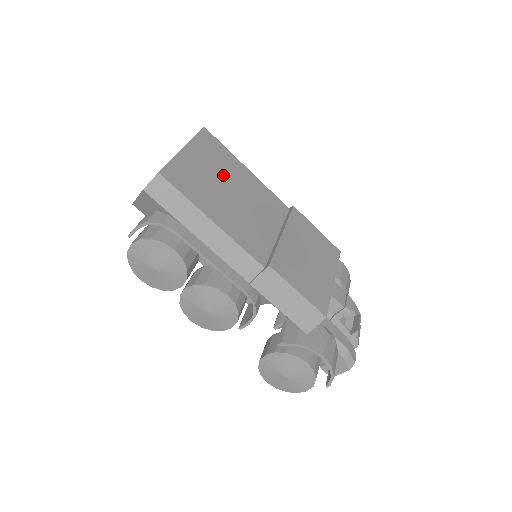
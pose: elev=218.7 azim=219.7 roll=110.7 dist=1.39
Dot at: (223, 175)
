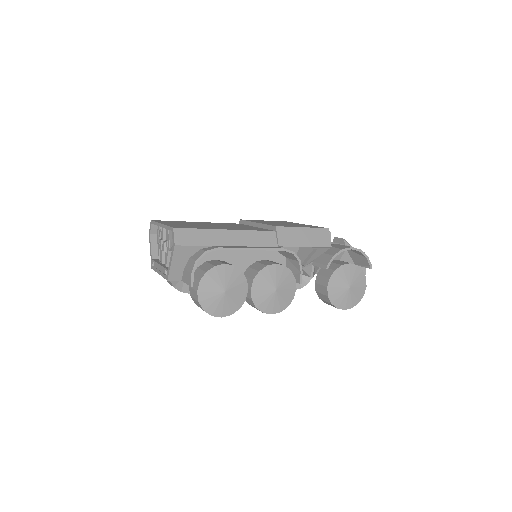
Dot at: occluded
